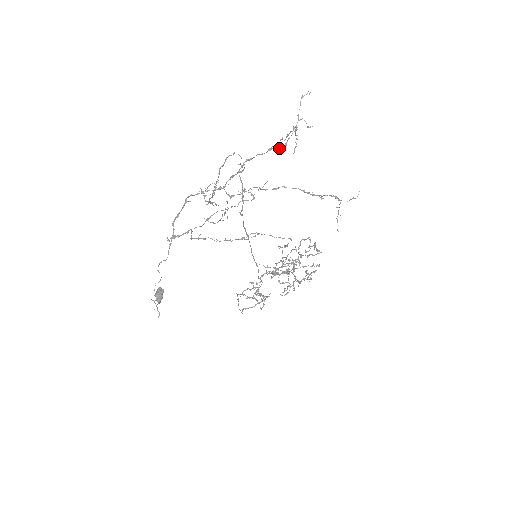
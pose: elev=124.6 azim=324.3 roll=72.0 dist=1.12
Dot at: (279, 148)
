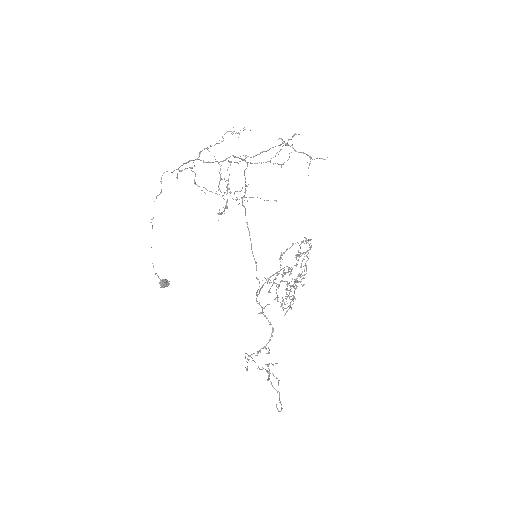
Dot at: (277, 163)
